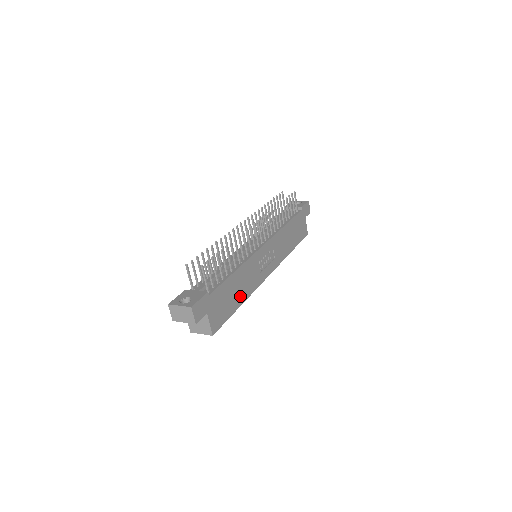
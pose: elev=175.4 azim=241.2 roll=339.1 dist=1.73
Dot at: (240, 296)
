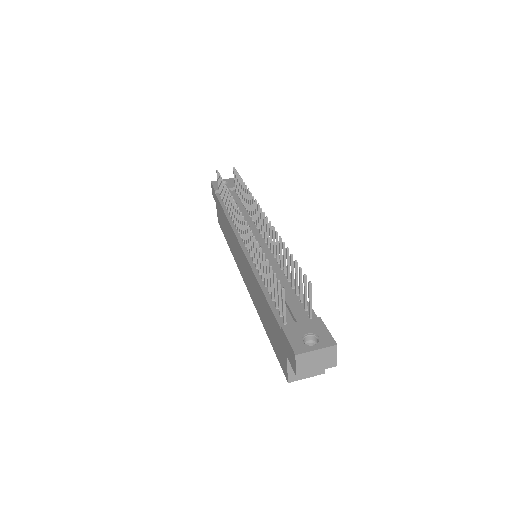
Dot at: occluded
